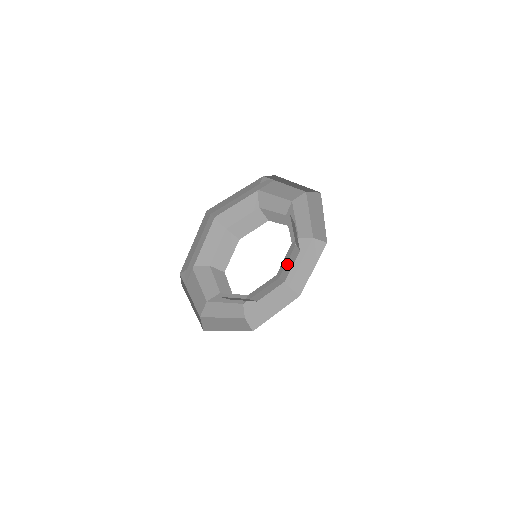
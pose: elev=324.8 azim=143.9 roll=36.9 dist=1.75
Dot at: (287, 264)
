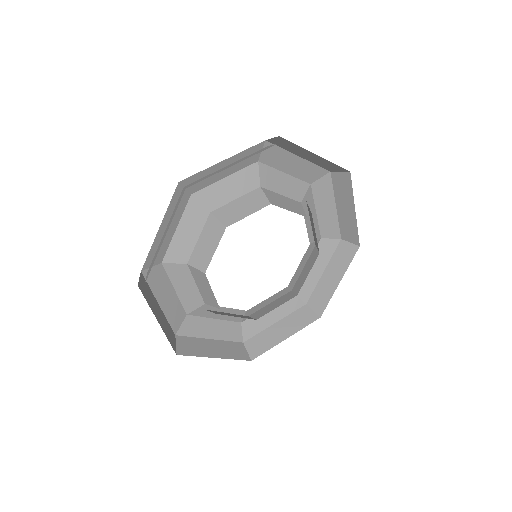
Dot at: (302, 272)
